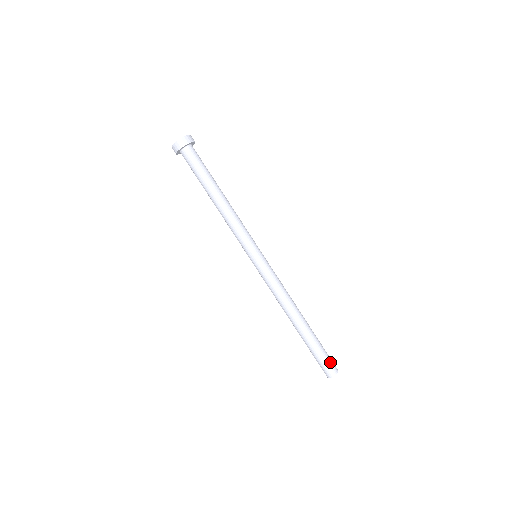
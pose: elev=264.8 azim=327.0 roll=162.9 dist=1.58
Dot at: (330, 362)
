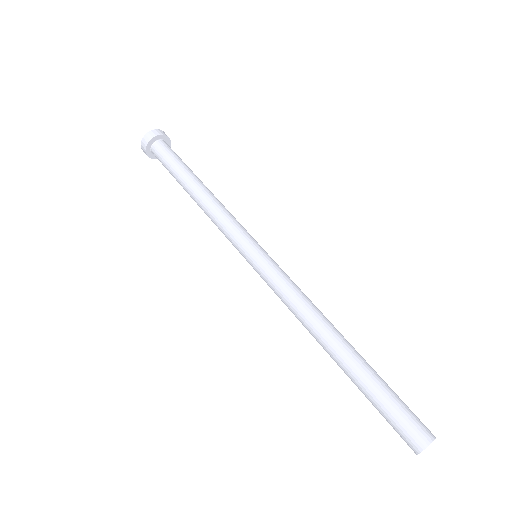
Dot at: (410, 420)
